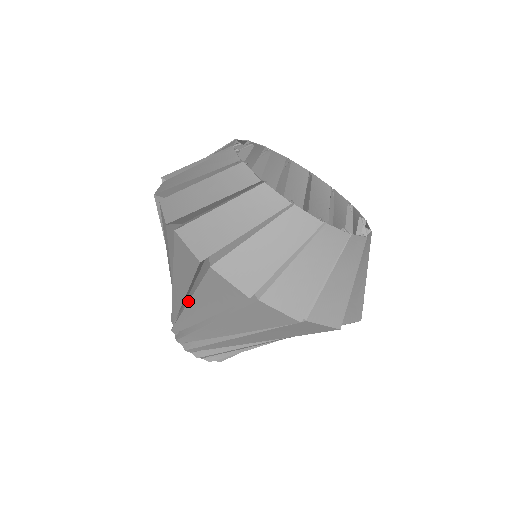
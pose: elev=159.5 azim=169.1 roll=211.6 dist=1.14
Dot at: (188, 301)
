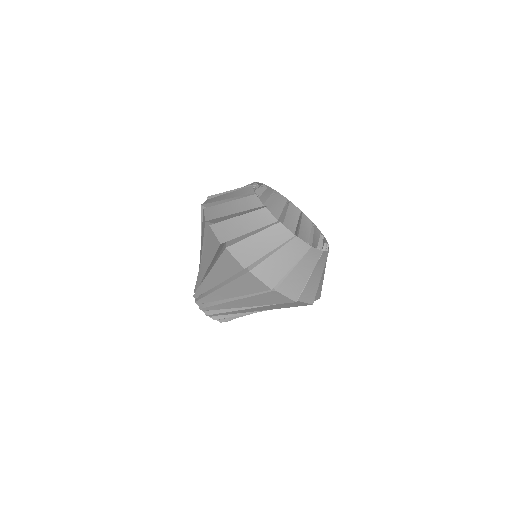
Dot at: (252, 308)
